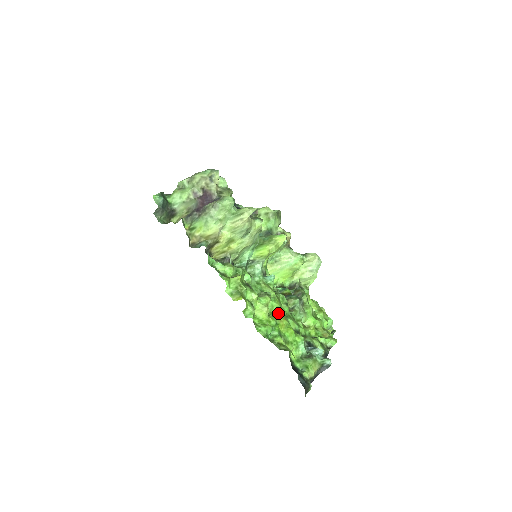
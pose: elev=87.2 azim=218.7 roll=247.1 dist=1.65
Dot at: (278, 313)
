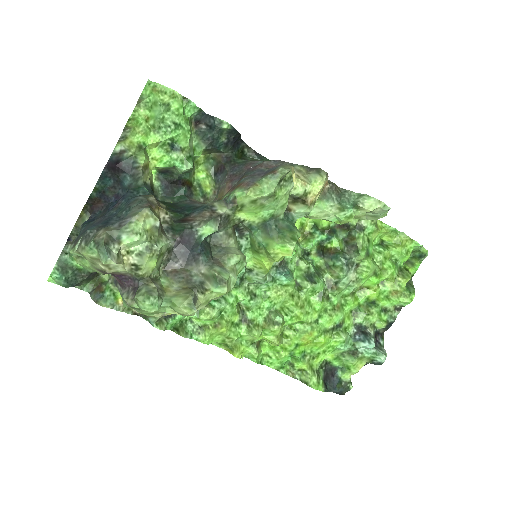
Dot at: (301, 326)
